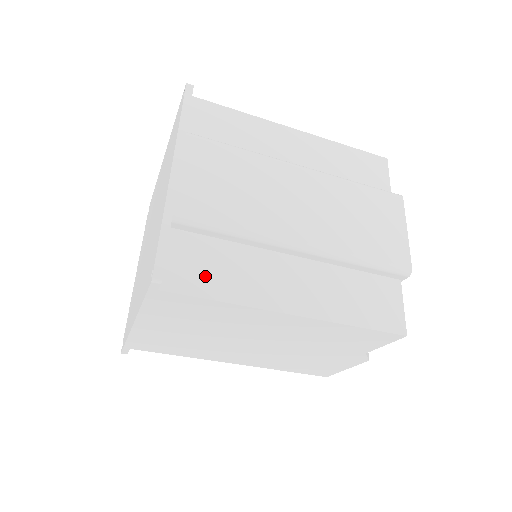
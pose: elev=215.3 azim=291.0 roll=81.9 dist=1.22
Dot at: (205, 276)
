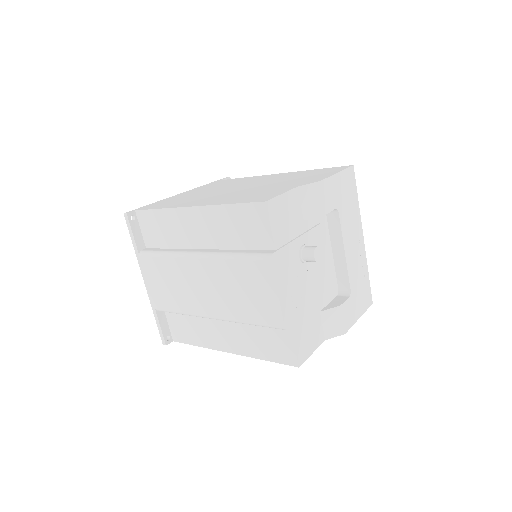
Dot at: (186, 333)
